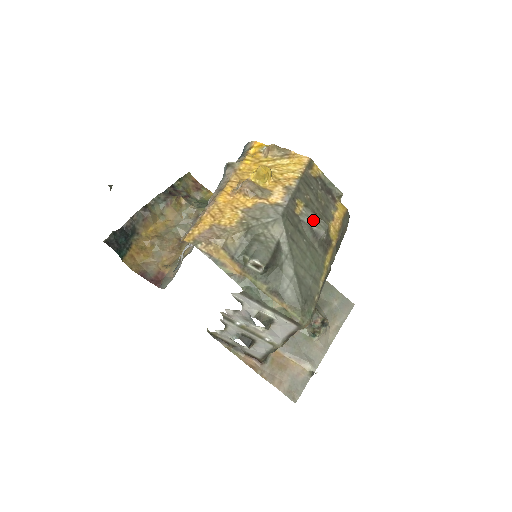
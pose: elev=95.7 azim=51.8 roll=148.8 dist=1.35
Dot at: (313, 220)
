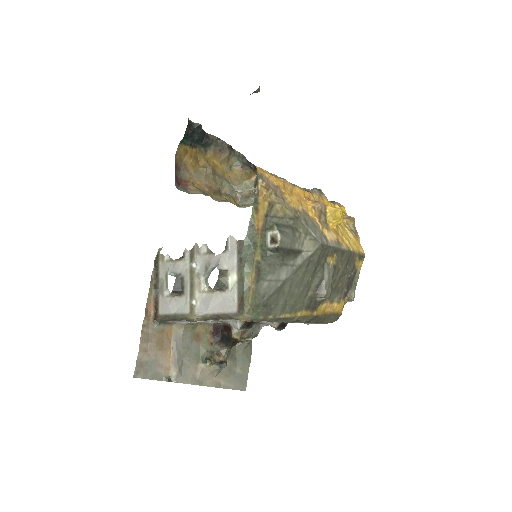
Dot at: (329, 278)
